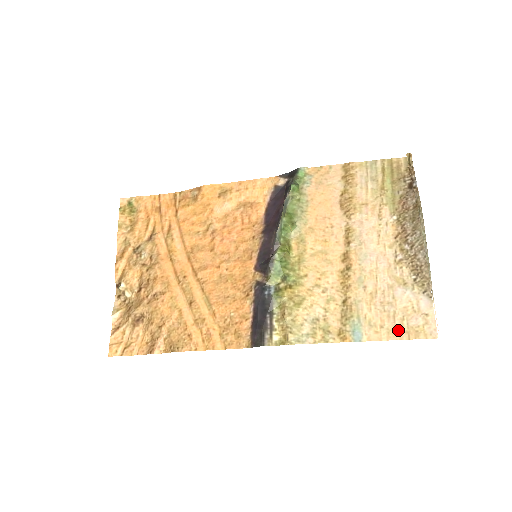
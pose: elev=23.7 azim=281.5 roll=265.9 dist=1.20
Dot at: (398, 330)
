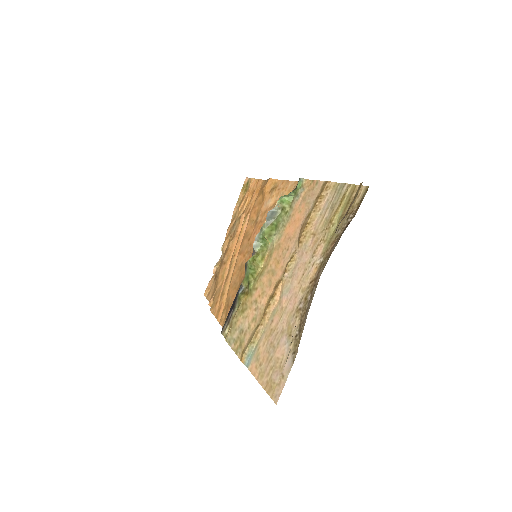
Dot at: (265, 376)
